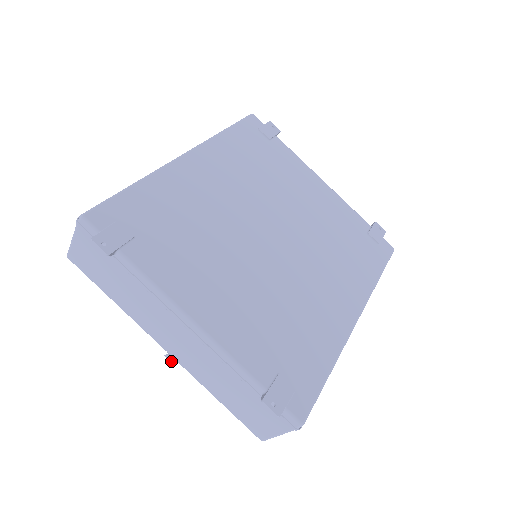
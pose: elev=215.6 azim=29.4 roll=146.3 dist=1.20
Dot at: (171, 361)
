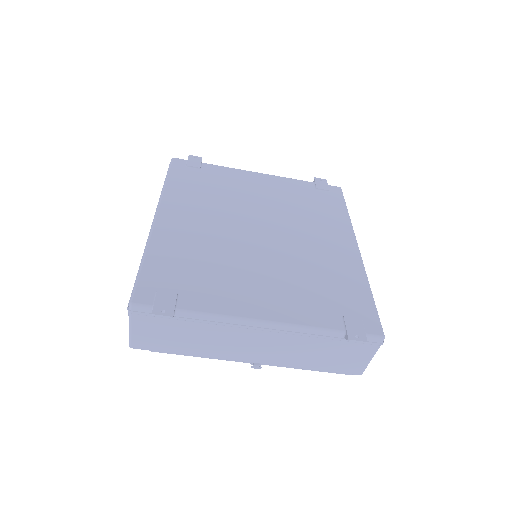
Dot at: (260, 367)
